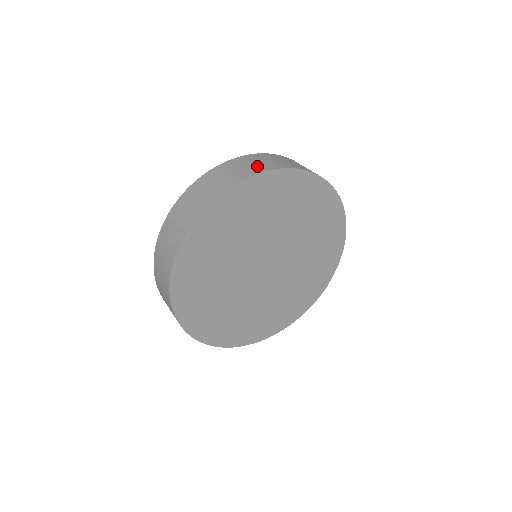
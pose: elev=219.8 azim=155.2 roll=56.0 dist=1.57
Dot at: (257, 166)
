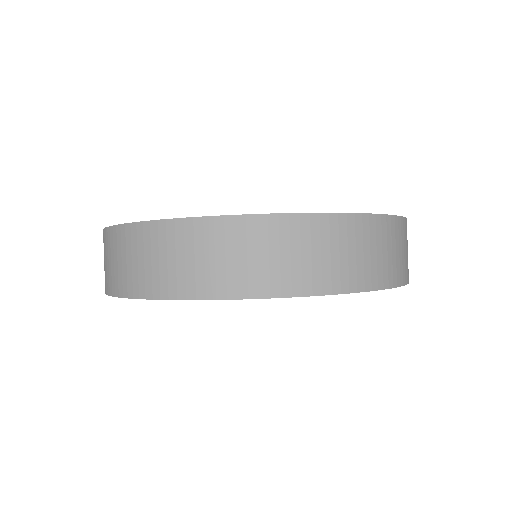
Dot at: (111, 275)
